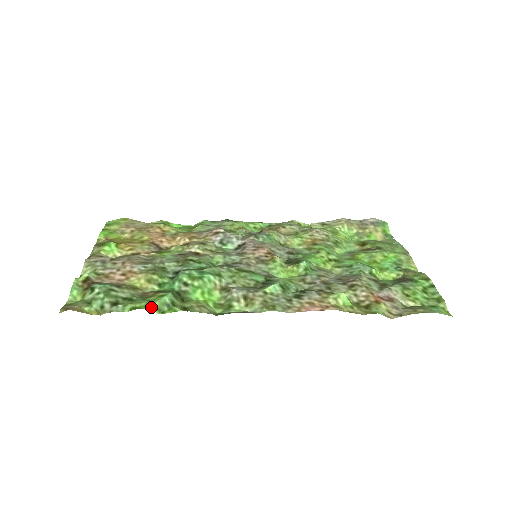
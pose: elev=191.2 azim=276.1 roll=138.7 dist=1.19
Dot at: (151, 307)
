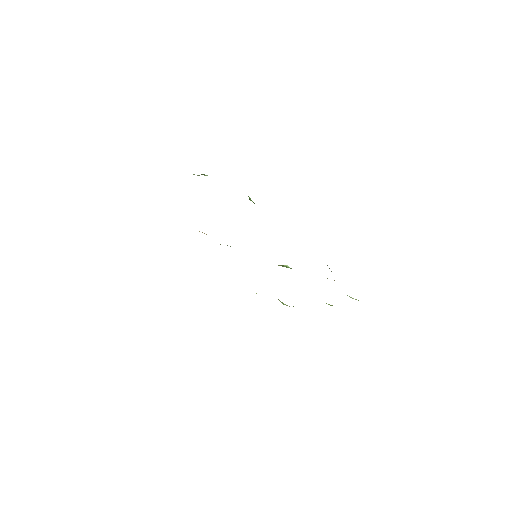
Dot at: occluded
